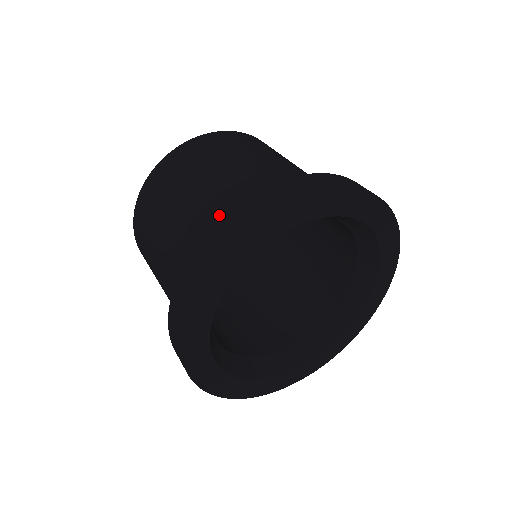
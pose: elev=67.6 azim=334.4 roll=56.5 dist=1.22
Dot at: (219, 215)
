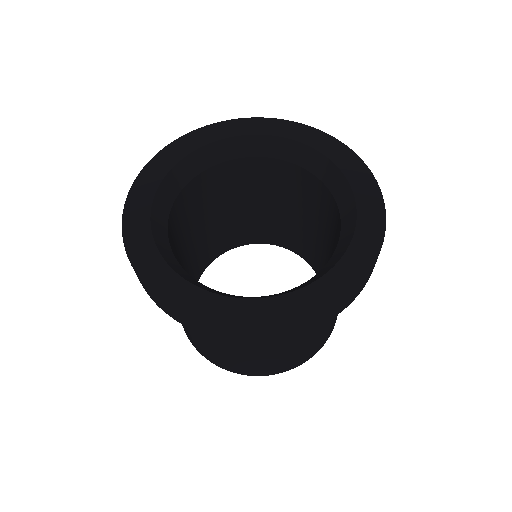
Dot at: occluded
